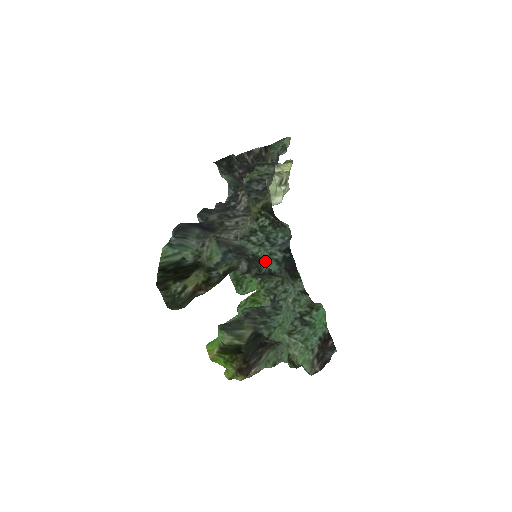
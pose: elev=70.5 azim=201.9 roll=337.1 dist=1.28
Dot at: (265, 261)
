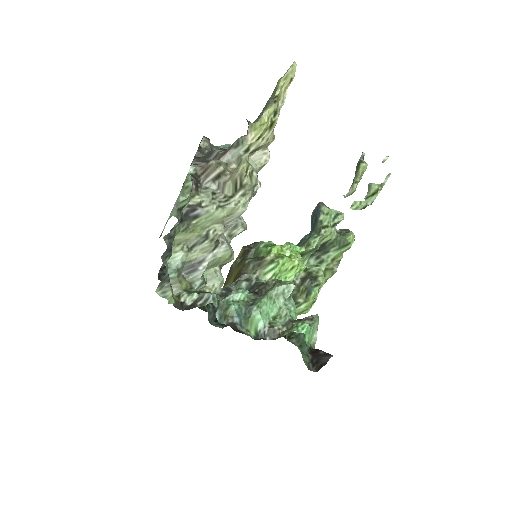
Dot at: (211, 323)
